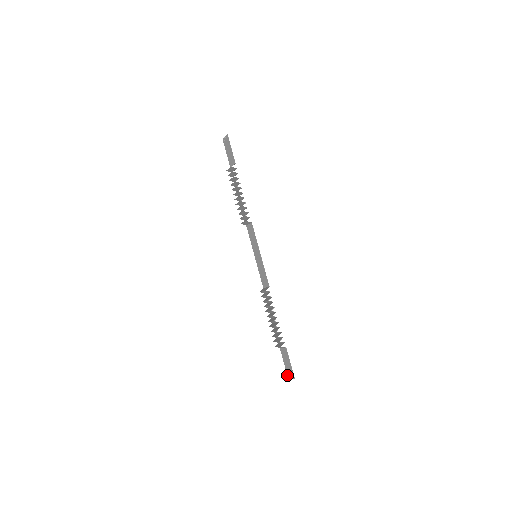
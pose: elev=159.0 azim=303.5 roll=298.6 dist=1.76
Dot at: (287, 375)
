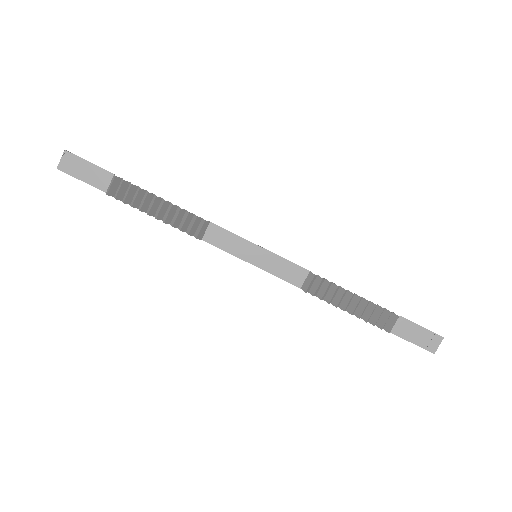
Dot at: (430, 351)
